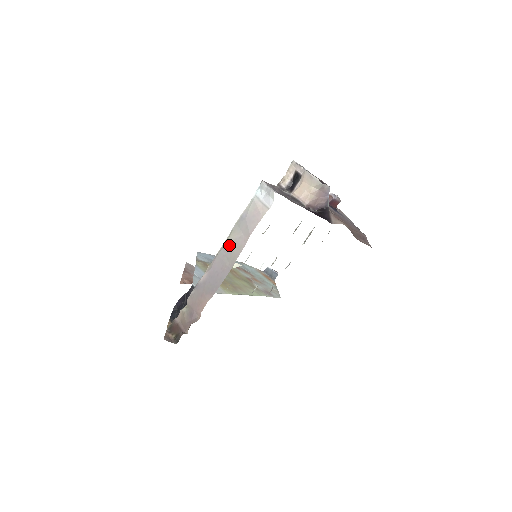
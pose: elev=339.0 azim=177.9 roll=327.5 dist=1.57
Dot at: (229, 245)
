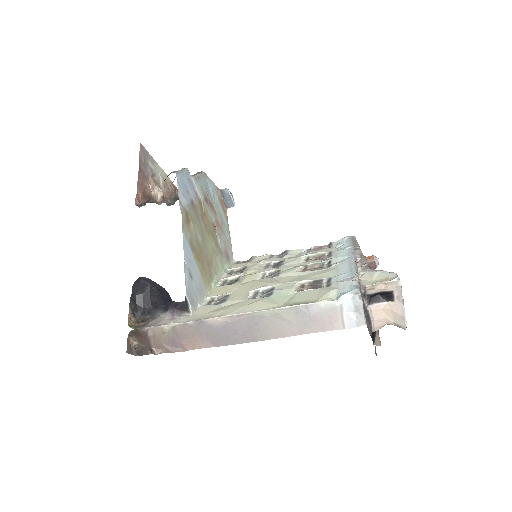
Dot at: (271, 319)
